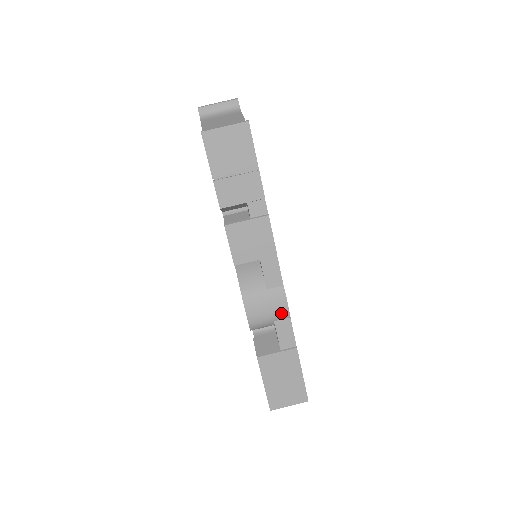
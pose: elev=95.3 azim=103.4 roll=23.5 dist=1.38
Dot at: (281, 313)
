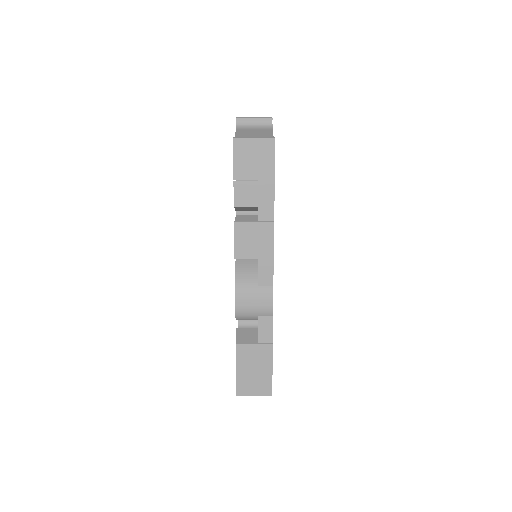
Dot at: (266, 310)
